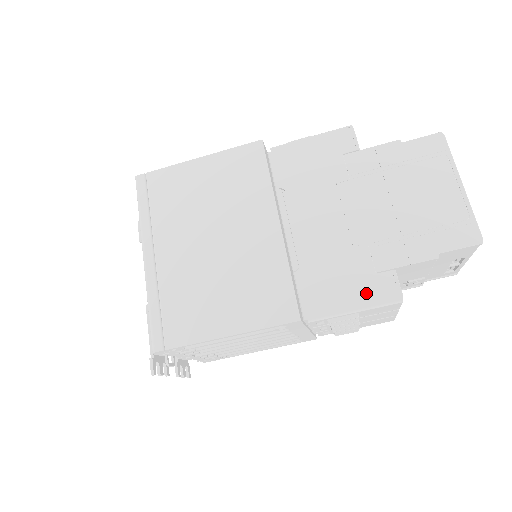
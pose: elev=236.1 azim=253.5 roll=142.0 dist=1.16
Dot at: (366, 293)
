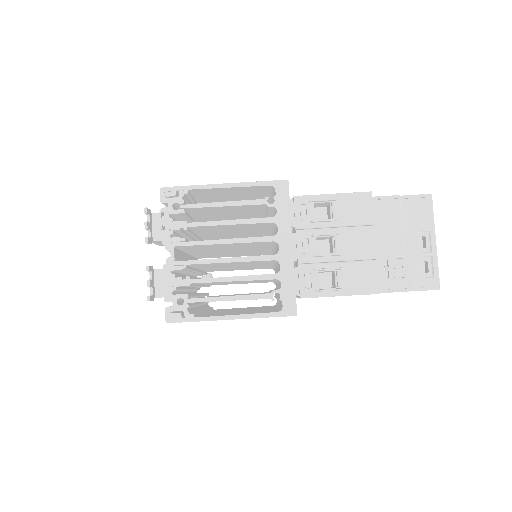
Dot at: occluded
